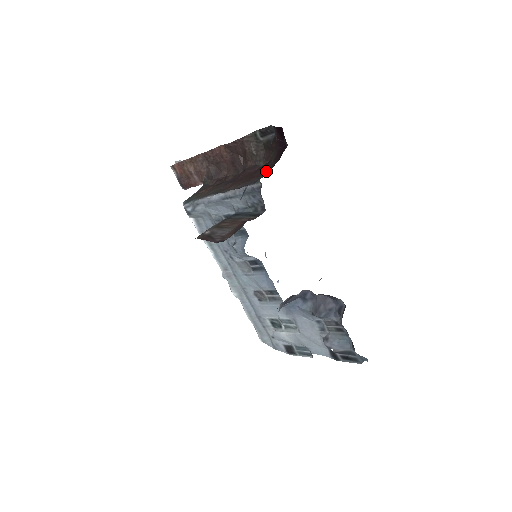
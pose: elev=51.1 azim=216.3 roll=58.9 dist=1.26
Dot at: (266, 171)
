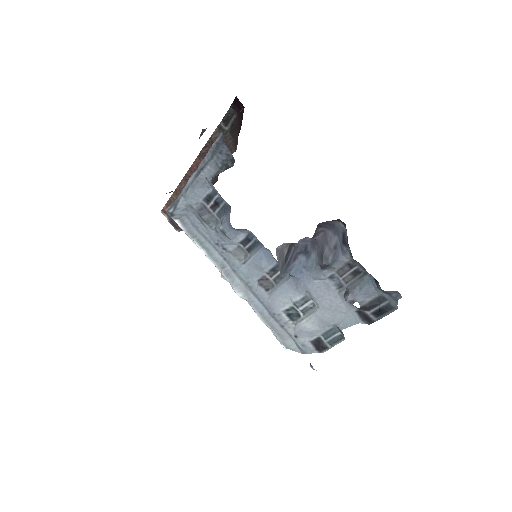
Dot at: occluded
